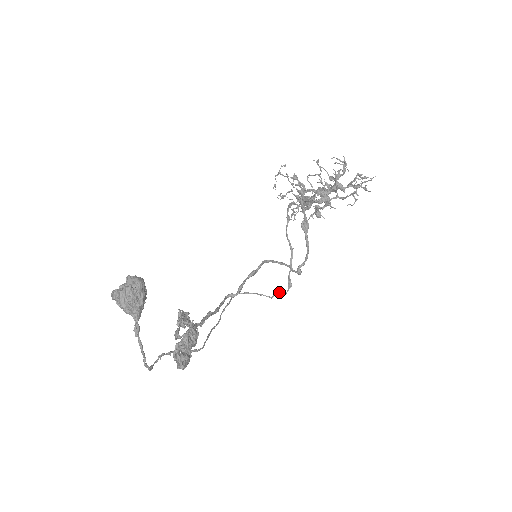
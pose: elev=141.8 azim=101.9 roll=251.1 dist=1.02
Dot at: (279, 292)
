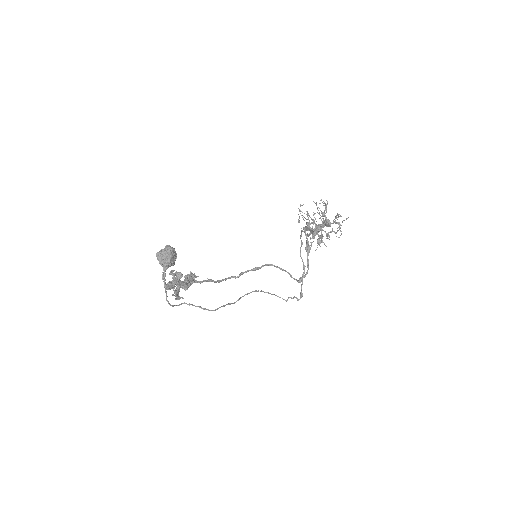
Dot at: (292, 298)
